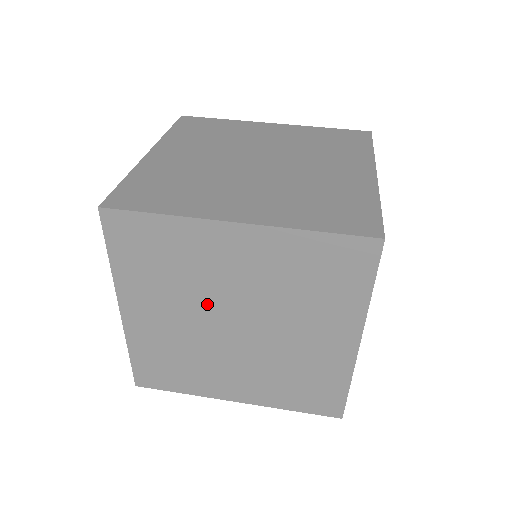
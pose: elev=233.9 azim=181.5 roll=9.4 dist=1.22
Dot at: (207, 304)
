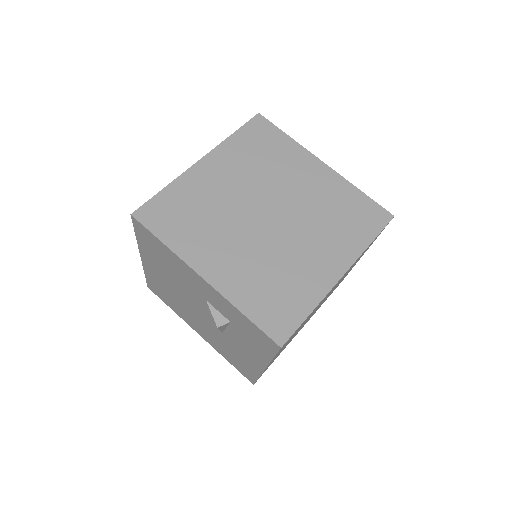
Dot at: occluded
